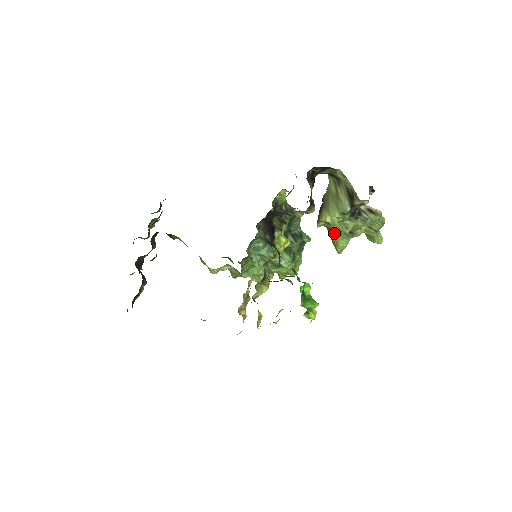
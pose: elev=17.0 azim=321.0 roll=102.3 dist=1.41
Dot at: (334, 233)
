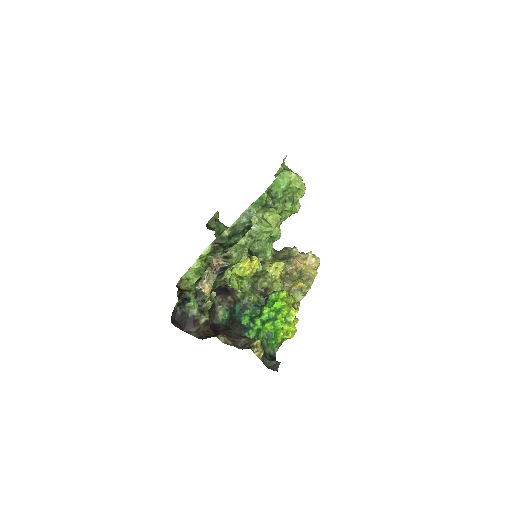
Dot at: occluded
